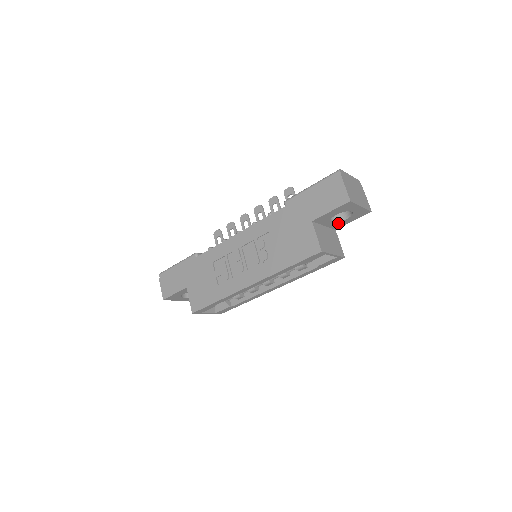
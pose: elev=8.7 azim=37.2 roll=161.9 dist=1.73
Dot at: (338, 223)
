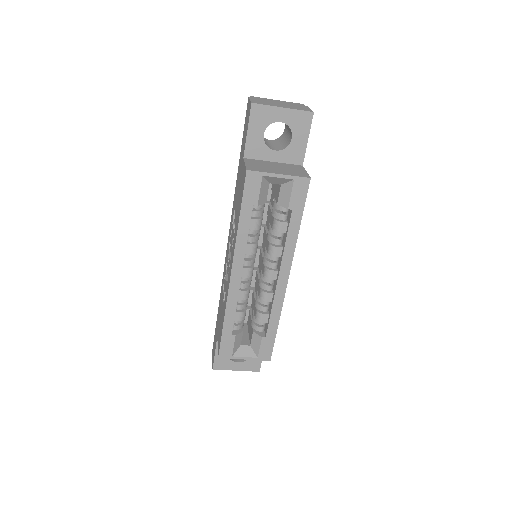
Dot at: (290, 151)
